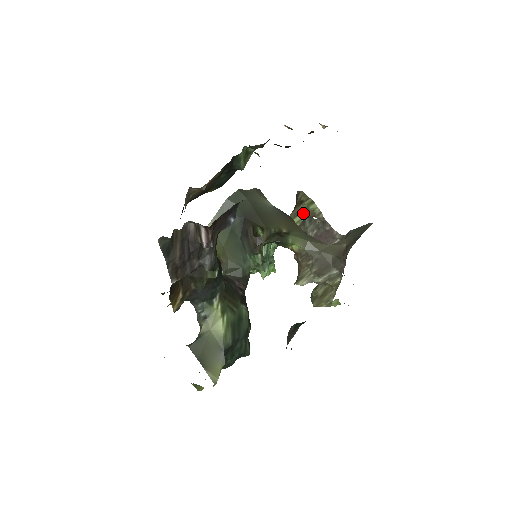
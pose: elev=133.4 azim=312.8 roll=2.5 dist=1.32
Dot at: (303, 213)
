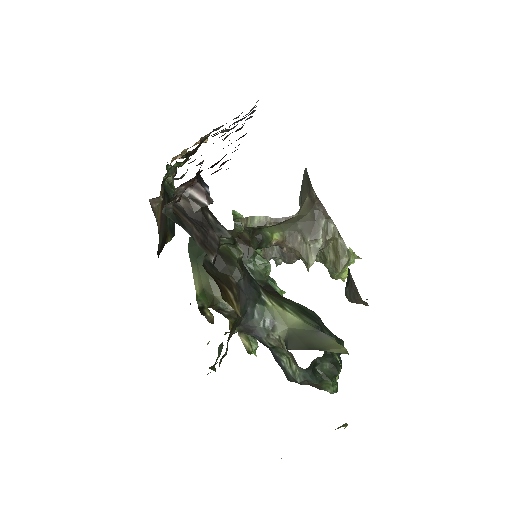
Dot at: occluded
